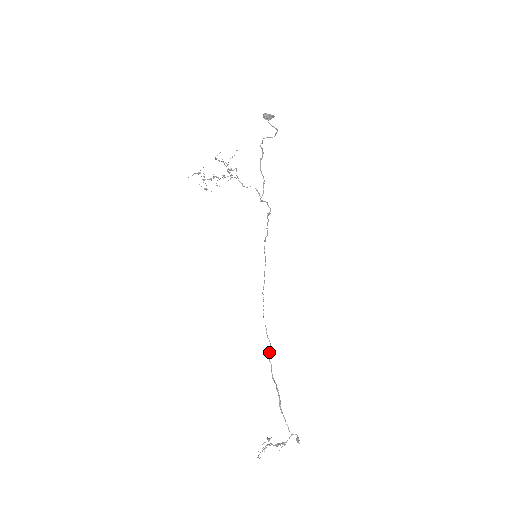
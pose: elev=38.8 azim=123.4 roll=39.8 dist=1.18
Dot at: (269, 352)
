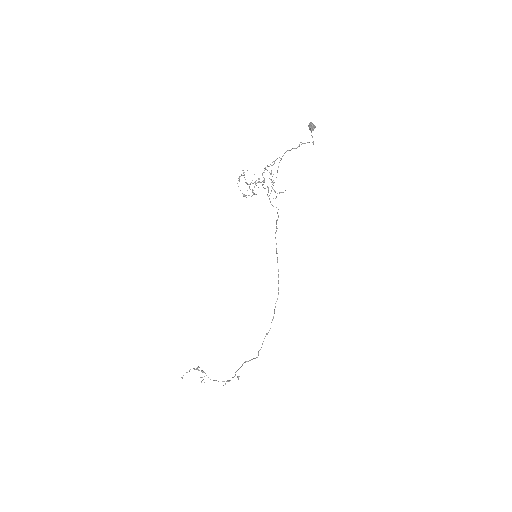
Dot at: occluded
